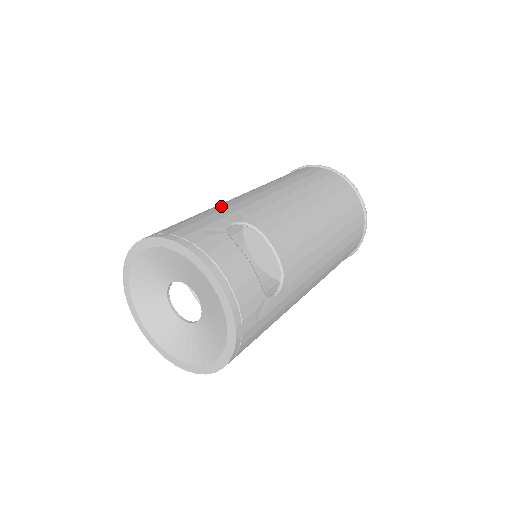
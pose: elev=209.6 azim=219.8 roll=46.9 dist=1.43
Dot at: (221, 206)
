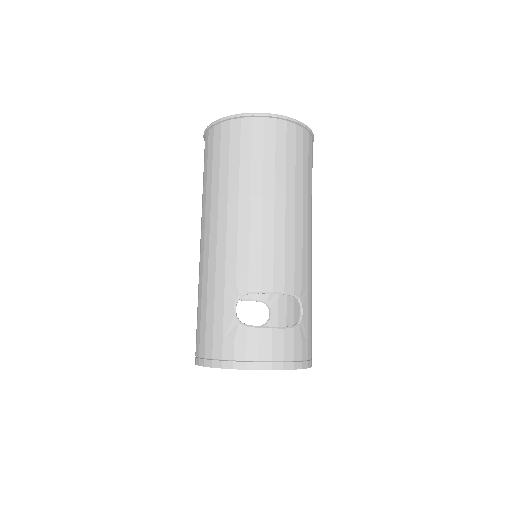
Dot at: (209, 282)
